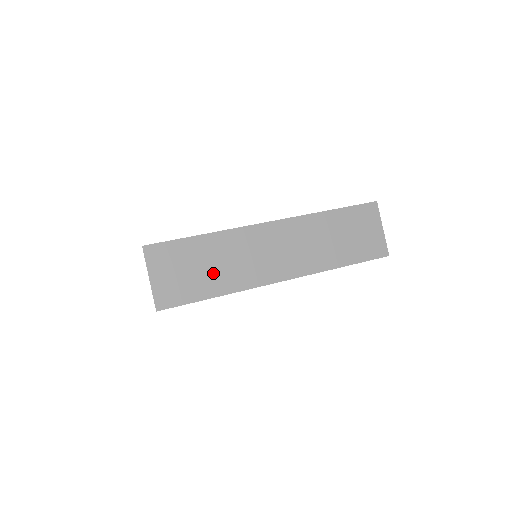
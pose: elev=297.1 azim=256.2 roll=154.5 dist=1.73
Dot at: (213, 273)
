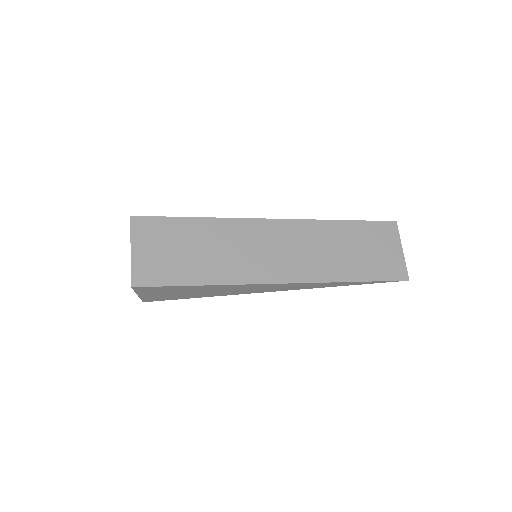
Dot at: (204, 259)
